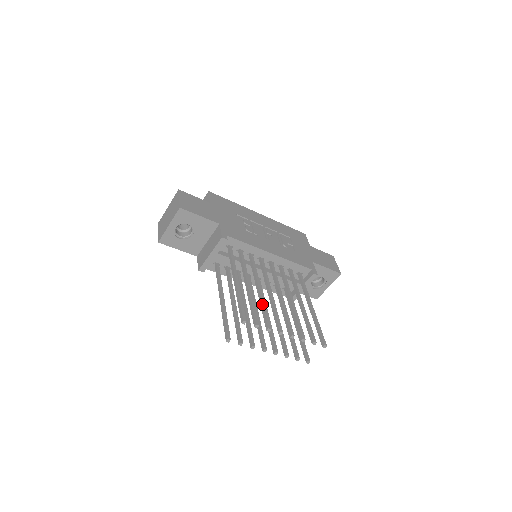
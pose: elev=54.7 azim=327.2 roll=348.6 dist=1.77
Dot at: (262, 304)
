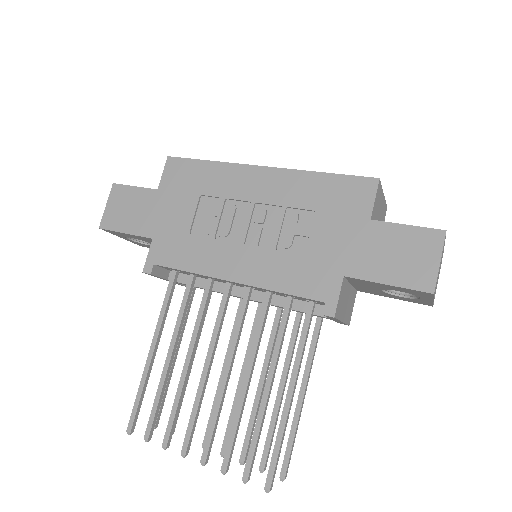
Dot at: (175, 396)
